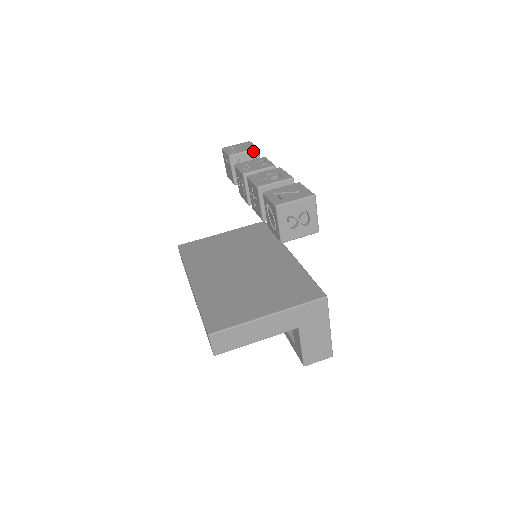
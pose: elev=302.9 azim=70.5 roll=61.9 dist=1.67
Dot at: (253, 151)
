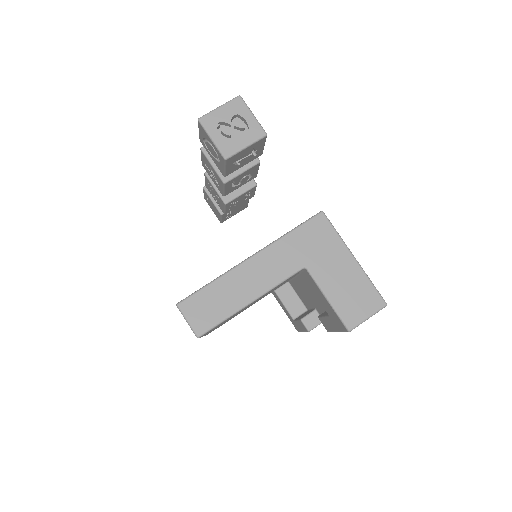
Dot at: occluded
